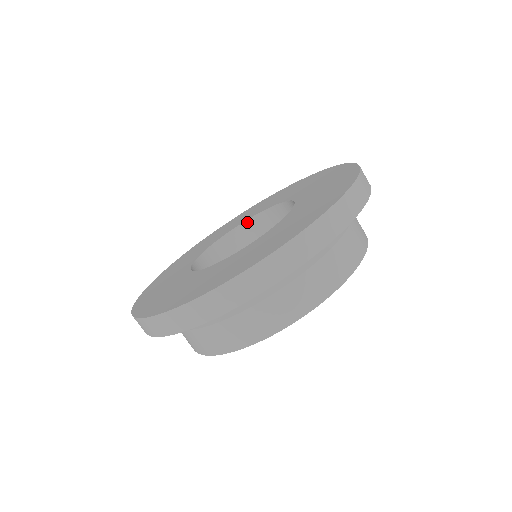
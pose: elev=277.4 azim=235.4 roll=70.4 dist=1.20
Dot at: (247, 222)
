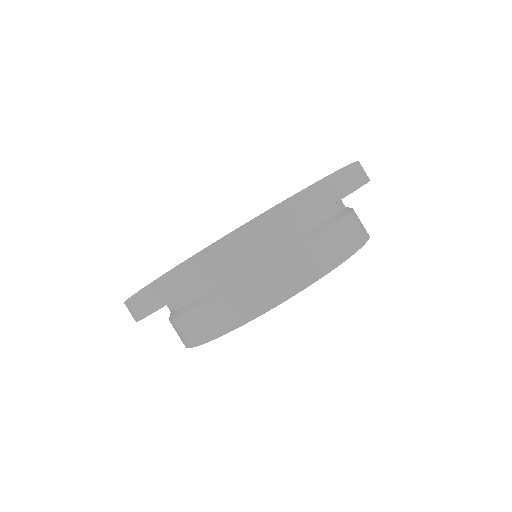
Dot at: occluded
